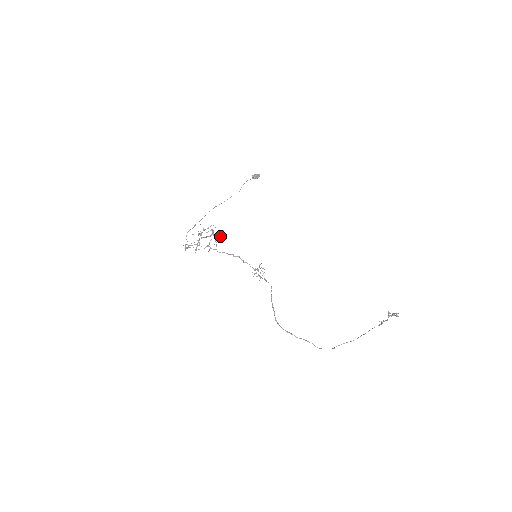
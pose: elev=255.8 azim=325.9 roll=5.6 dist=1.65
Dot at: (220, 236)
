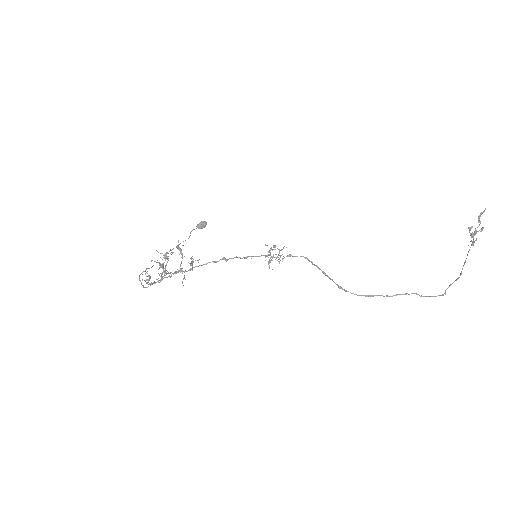
Dot at: occluded
